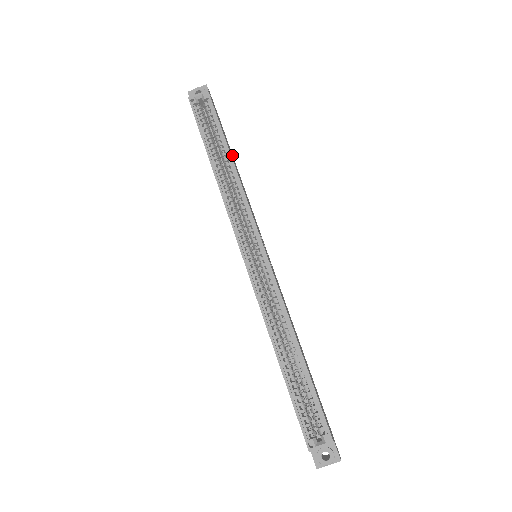
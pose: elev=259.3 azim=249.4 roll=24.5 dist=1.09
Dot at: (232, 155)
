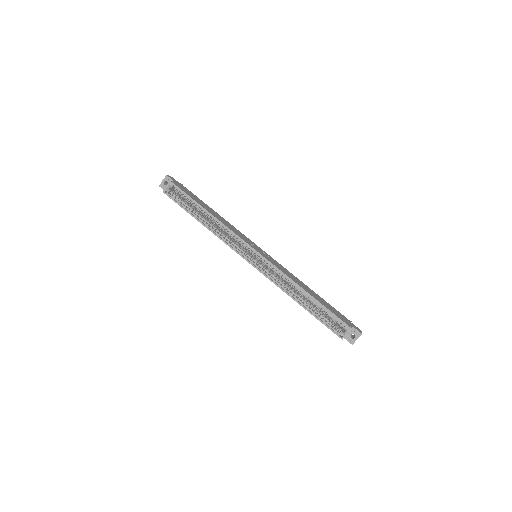
Dot at: (207, 206)
